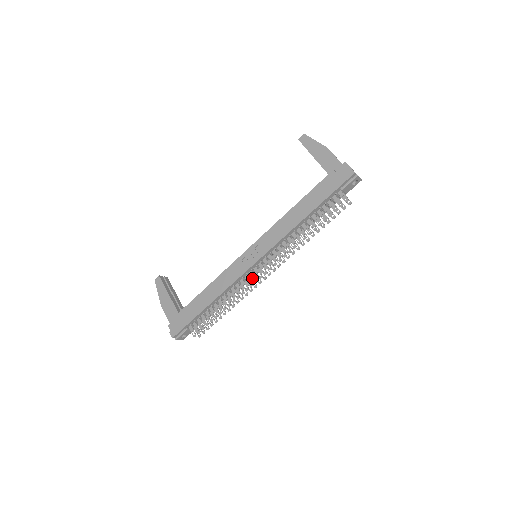
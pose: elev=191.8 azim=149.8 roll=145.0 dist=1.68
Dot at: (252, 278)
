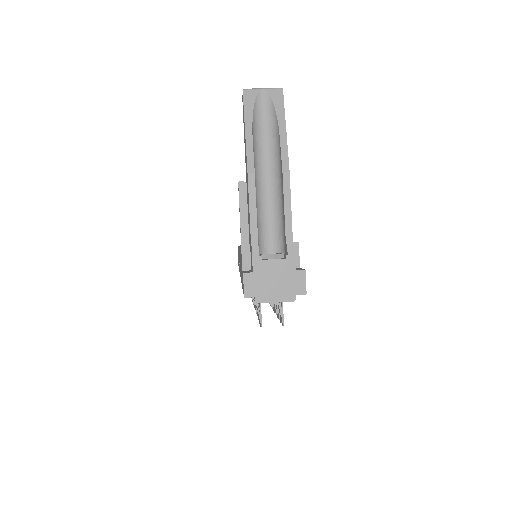
Dot at: occluded
